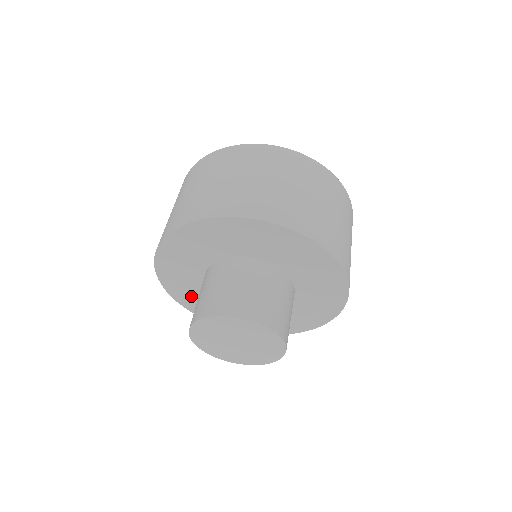
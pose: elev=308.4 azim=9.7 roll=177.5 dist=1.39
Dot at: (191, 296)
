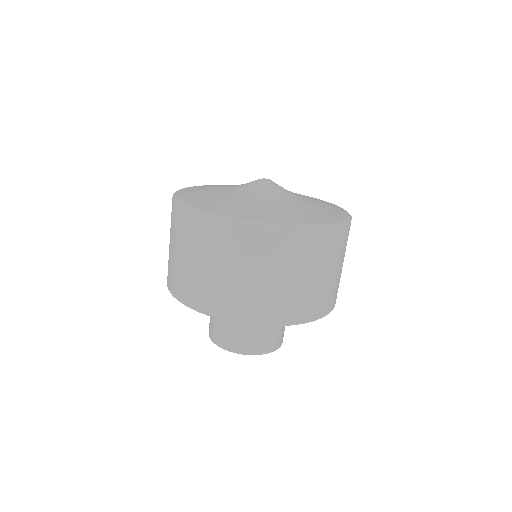
Dot at: occluded
